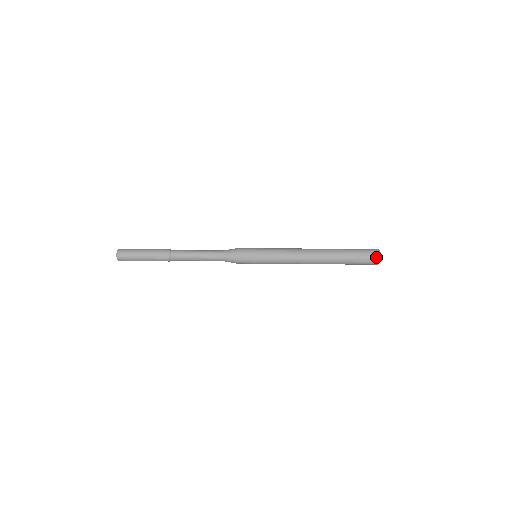
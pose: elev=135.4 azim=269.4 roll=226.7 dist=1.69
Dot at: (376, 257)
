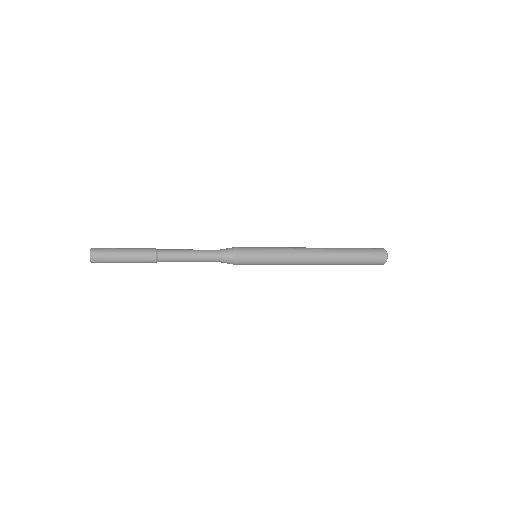
Dot at: (381, 249)
